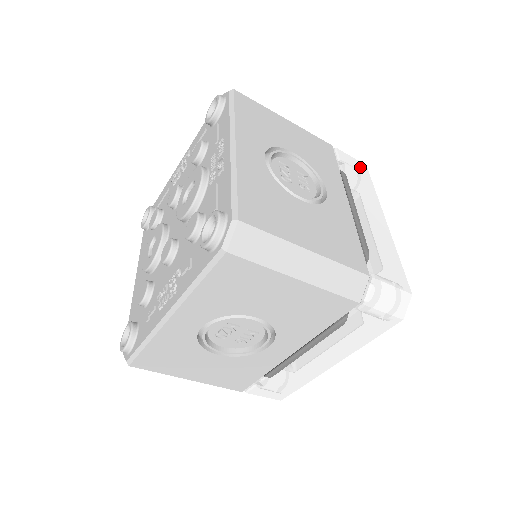
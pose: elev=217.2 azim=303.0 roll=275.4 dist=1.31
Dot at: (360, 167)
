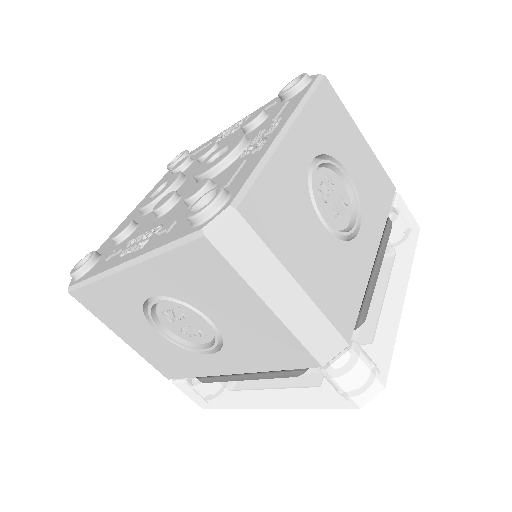
Dot at: (412, 226)
